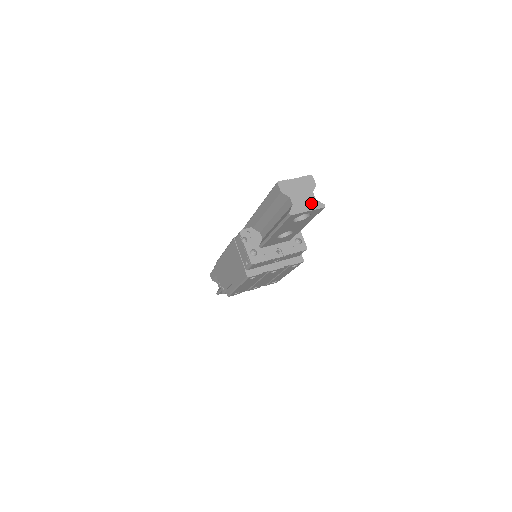
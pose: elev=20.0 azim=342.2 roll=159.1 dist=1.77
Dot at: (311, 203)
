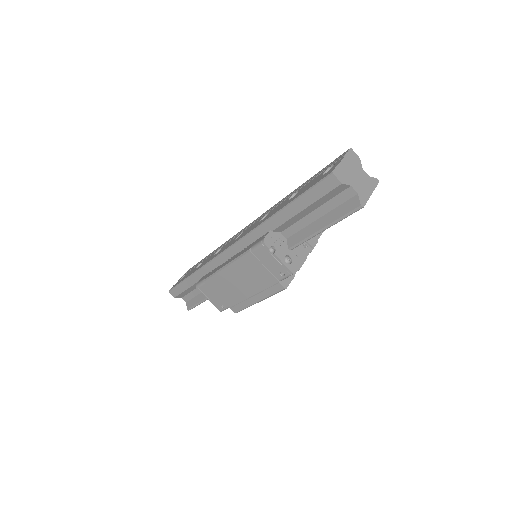
Dot at: (368, 183)
